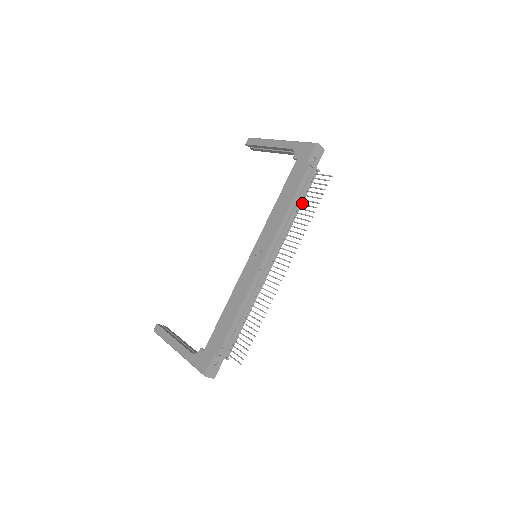
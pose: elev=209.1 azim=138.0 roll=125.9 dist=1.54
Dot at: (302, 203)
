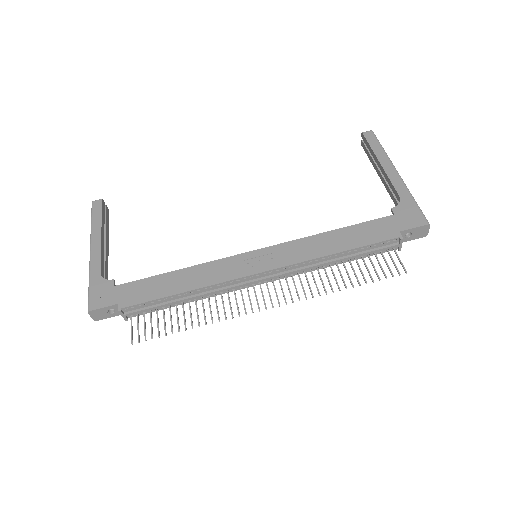
Dot at: (351, 260)
